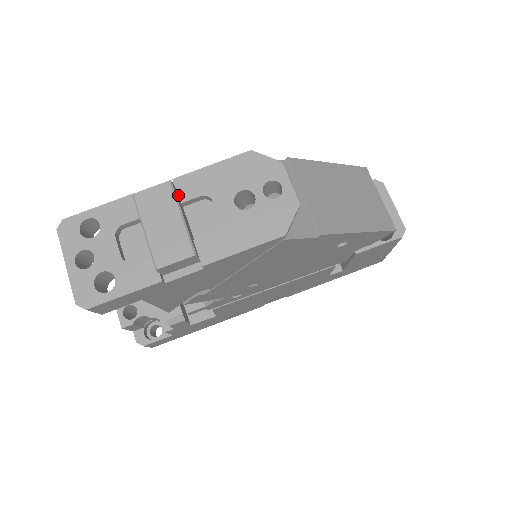
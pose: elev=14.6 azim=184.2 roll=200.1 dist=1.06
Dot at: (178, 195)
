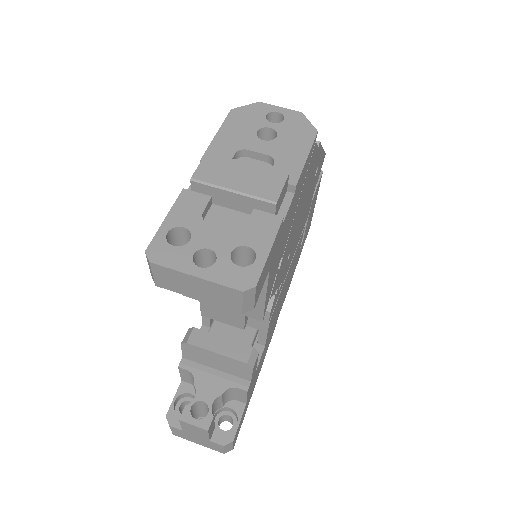
Dot at: occluded
